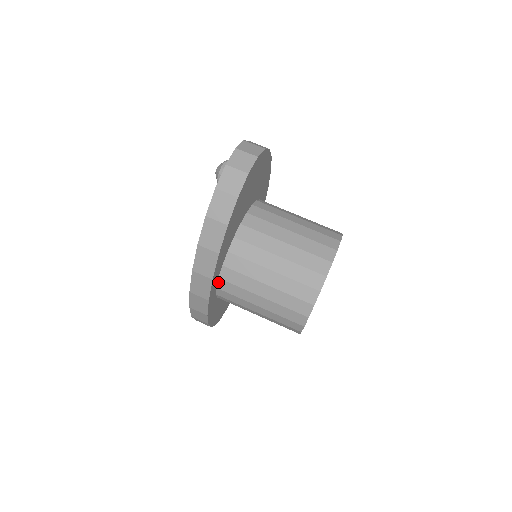
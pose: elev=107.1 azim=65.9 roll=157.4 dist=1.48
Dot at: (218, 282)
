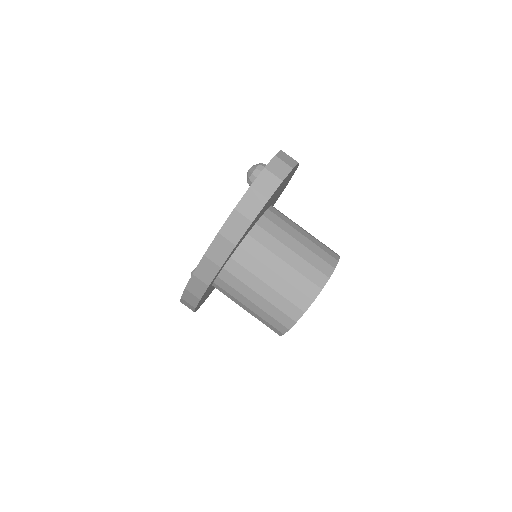
Dot at: (221, 271)
